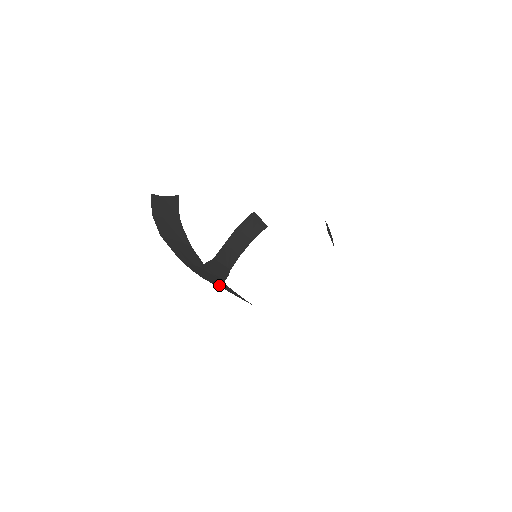
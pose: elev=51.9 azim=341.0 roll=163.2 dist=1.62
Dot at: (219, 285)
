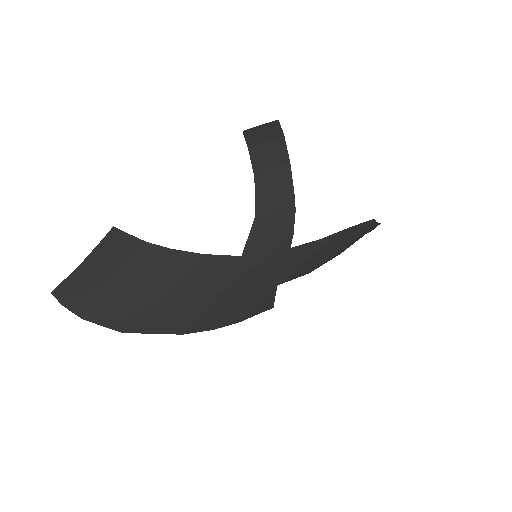
Dot at: (277, 281)
